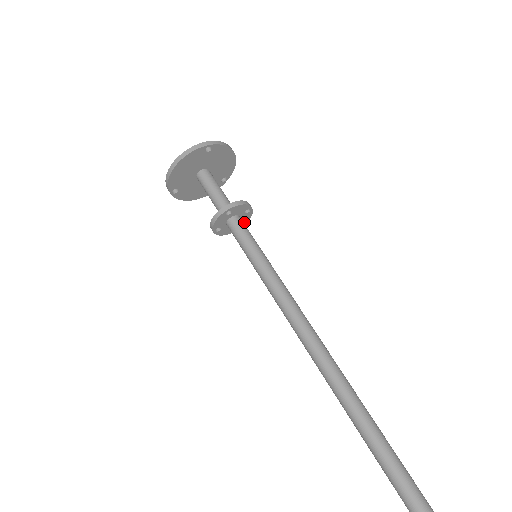
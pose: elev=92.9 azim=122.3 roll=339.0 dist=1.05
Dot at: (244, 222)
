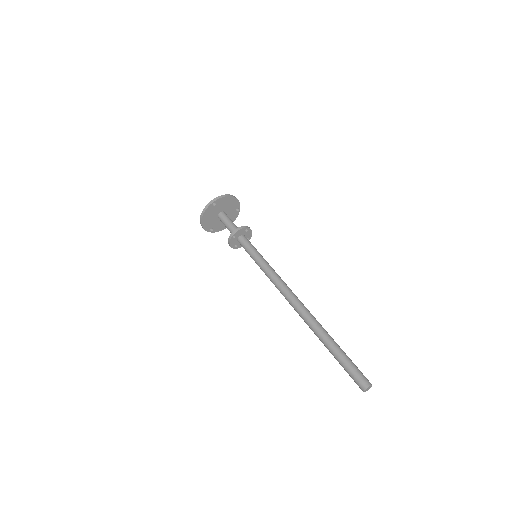
Dot at: (250, 235)
